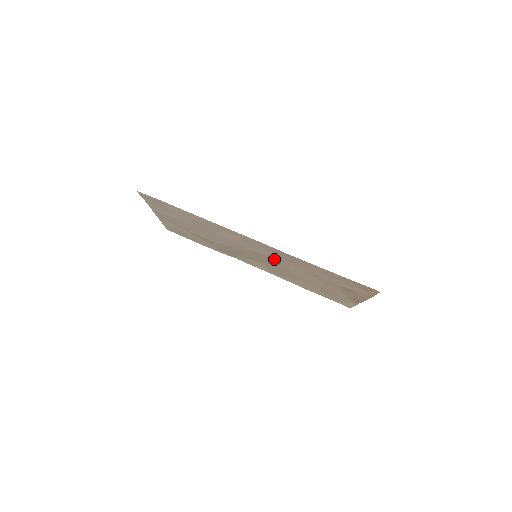
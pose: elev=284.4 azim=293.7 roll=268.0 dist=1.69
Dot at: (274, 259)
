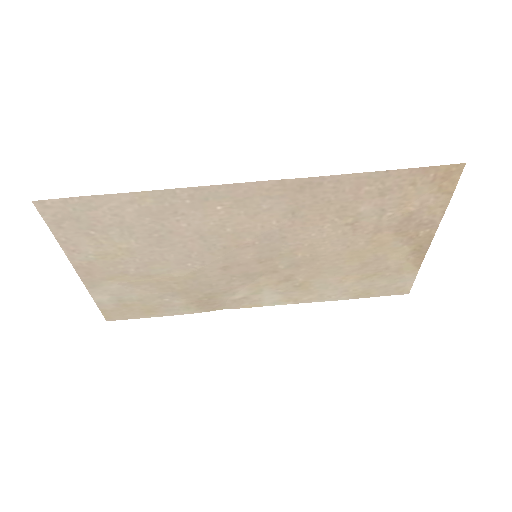
Dot at: (286, 234)
